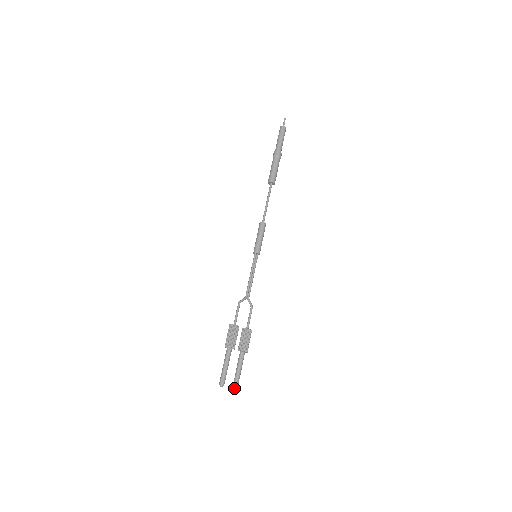
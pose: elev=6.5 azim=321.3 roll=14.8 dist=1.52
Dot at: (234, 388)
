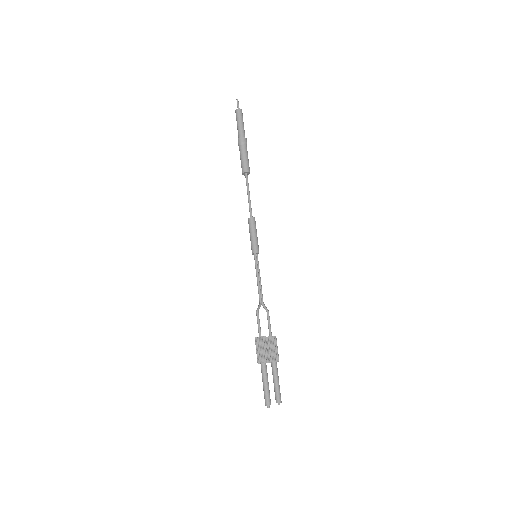
Dot at: (278, 403)
